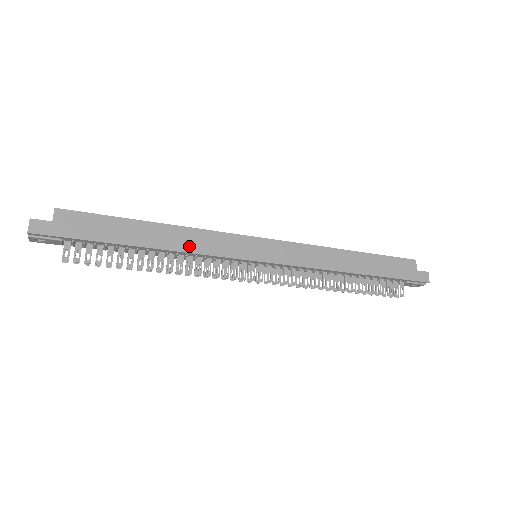
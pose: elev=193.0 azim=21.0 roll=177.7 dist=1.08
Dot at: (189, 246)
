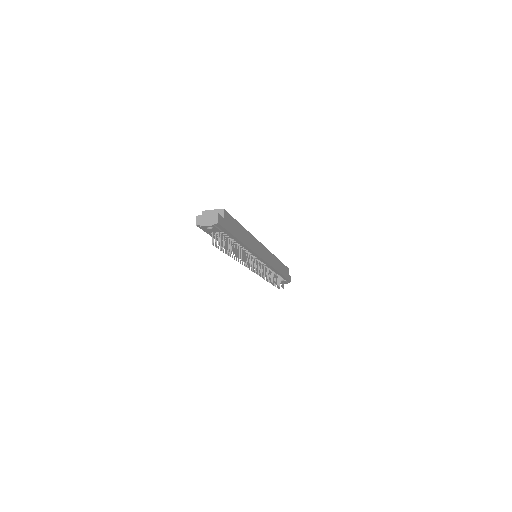
Dot at: (251, 246)
